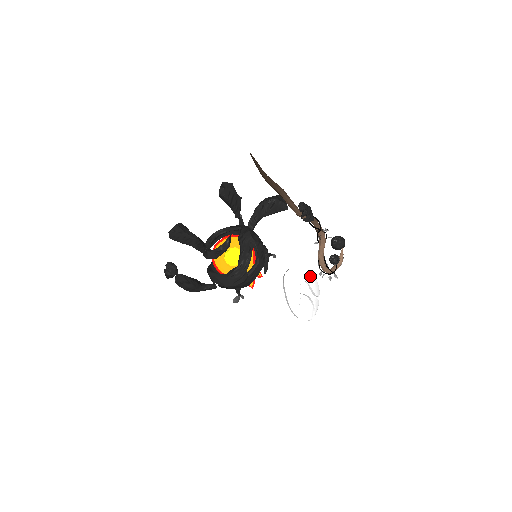
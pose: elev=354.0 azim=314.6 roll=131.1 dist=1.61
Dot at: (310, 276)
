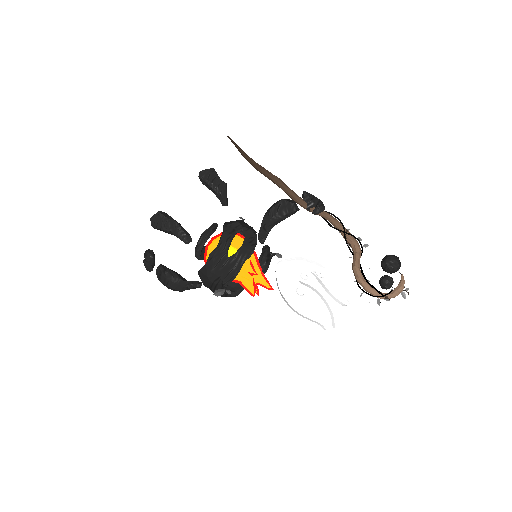
Dot at: (323, 272)
